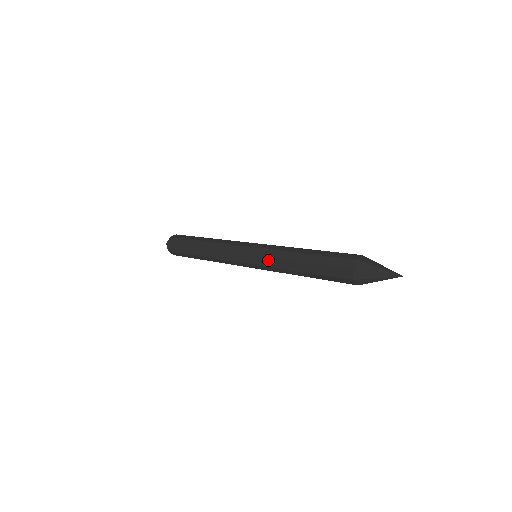
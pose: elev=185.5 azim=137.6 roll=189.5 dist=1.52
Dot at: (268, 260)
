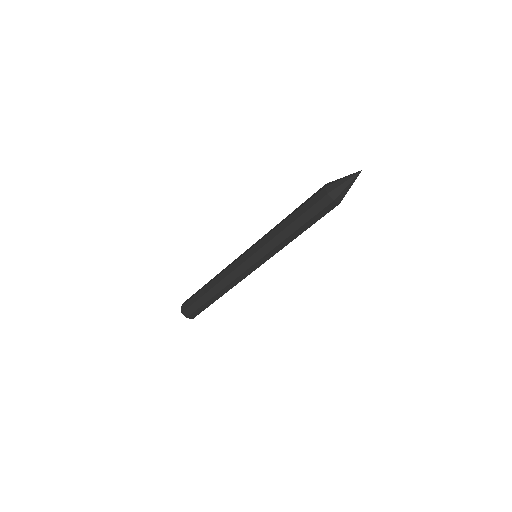
Dot at: (267, 246)
